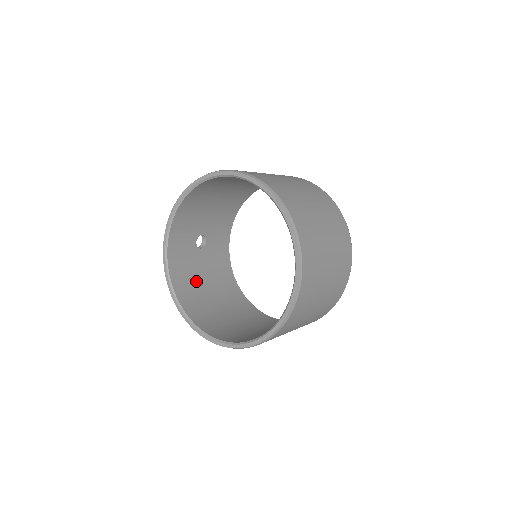
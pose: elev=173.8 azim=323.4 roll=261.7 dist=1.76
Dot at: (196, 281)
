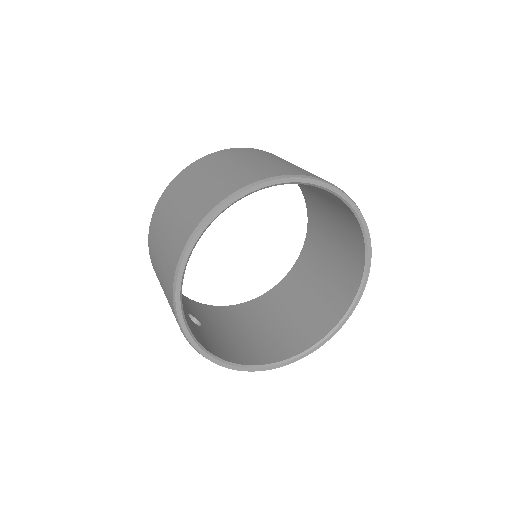
Dot at: (239, 342)
